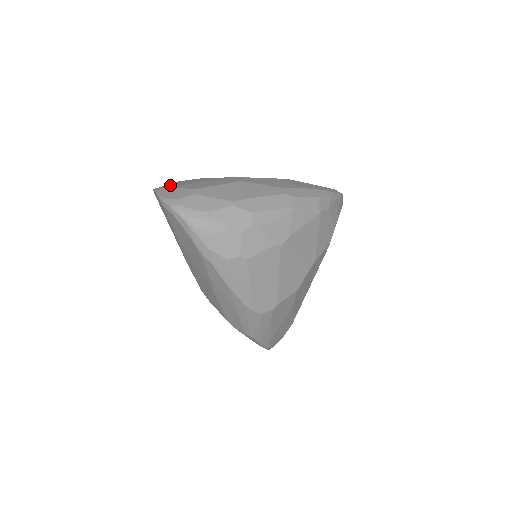
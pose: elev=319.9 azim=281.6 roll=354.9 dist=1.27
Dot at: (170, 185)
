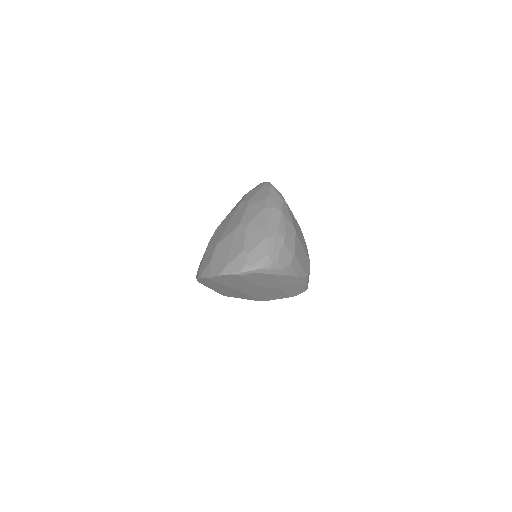
Dot at: (221, 265)
